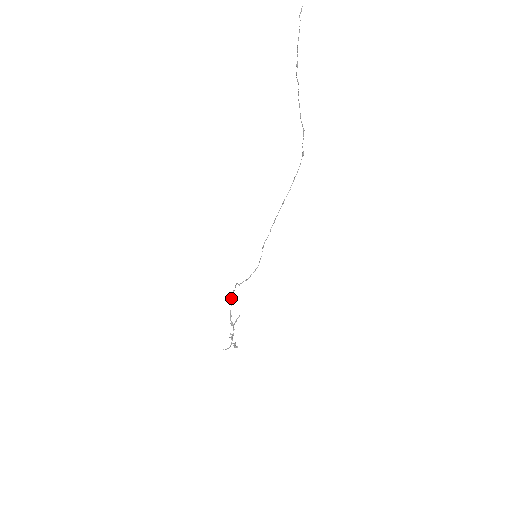
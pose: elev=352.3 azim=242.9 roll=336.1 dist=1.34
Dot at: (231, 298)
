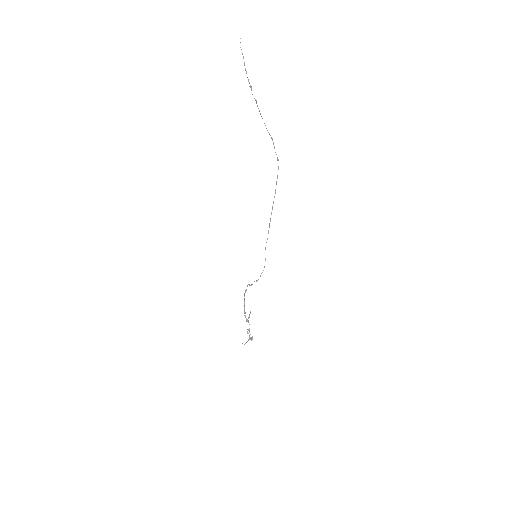
Dot at: (244, 298)
